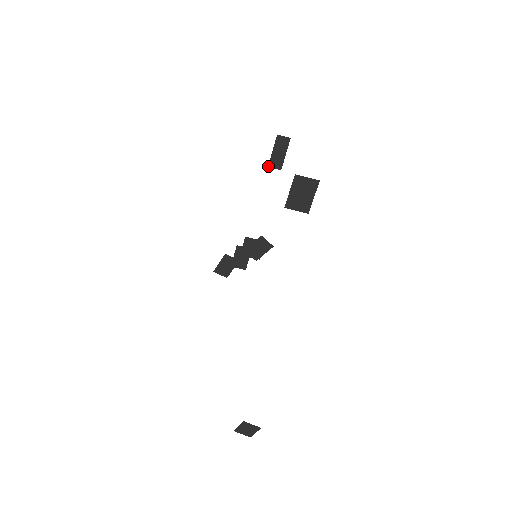
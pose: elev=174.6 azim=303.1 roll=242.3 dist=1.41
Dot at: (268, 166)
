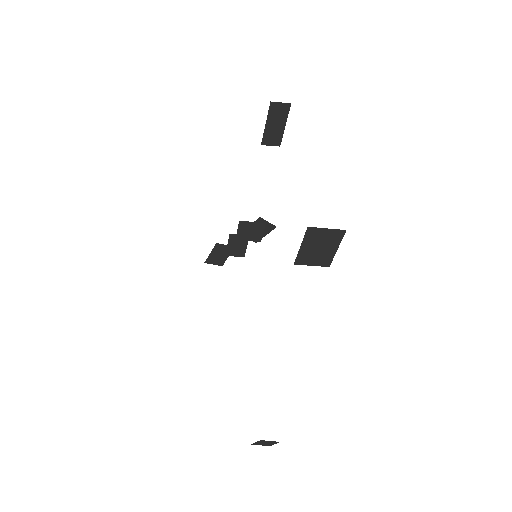
Dot at: (261, 144)
